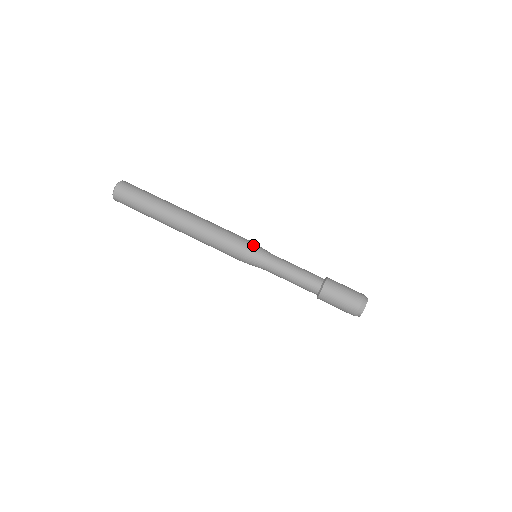
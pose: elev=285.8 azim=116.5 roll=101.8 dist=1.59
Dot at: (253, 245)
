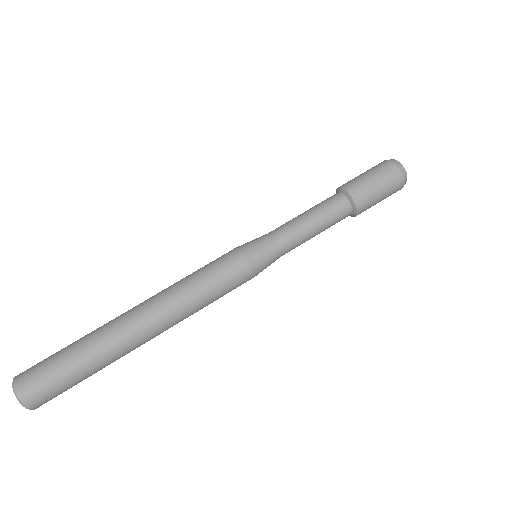
Dot at: (246, 254)
